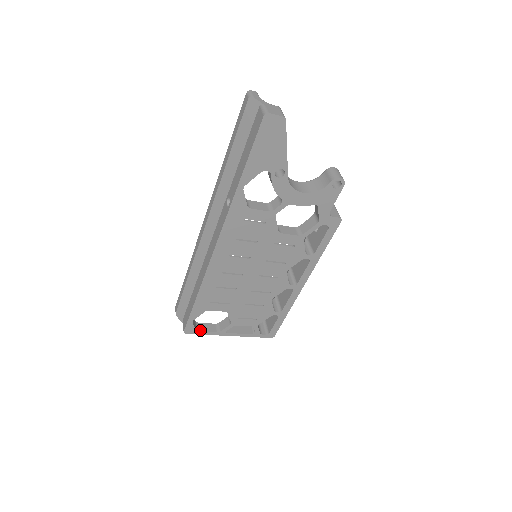
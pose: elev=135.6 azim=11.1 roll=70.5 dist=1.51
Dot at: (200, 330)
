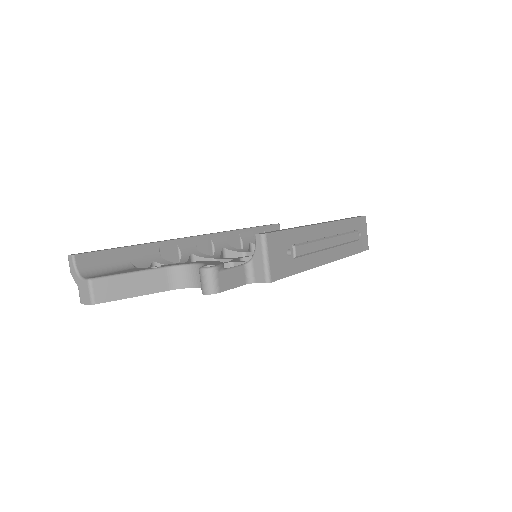
Dot at: occluded
